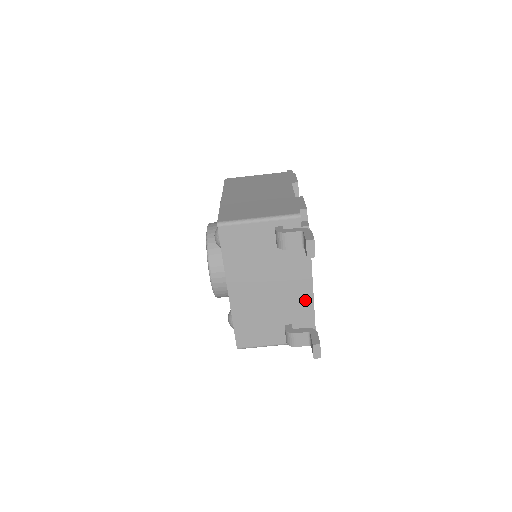
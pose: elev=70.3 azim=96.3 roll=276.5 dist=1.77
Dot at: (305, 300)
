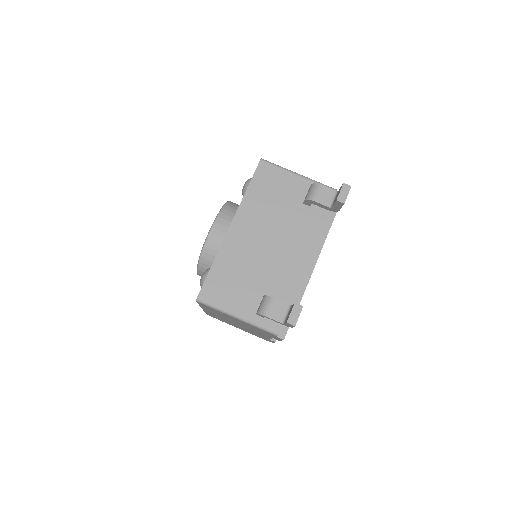
Dot at: (299, 278)
